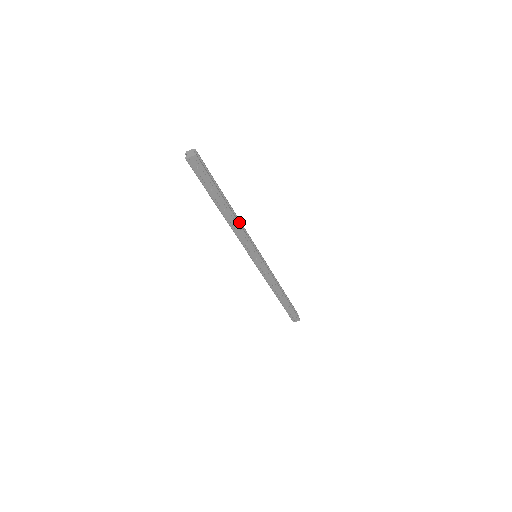
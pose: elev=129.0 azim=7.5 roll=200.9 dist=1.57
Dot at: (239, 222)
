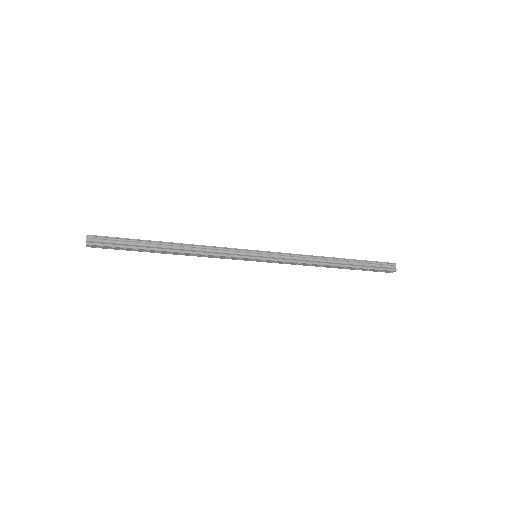
Dot at: (199, 248)
